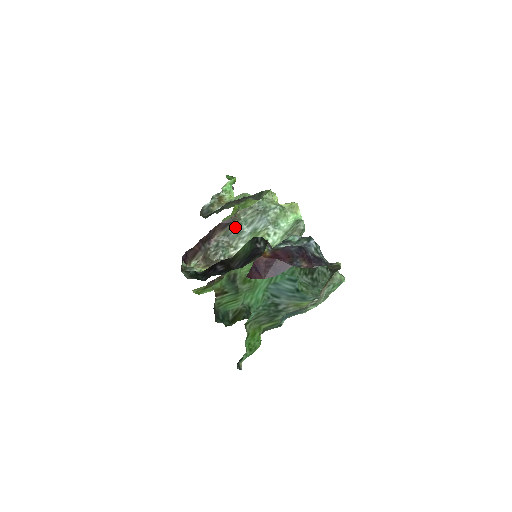
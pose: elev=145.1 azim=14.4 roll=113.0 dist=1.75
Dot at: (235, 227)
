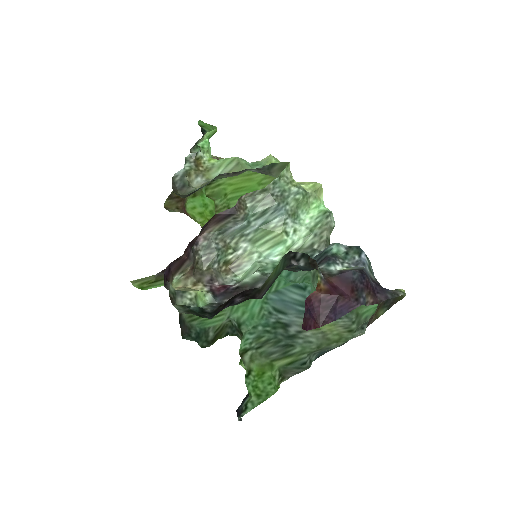
Dot at: (239, 220)
